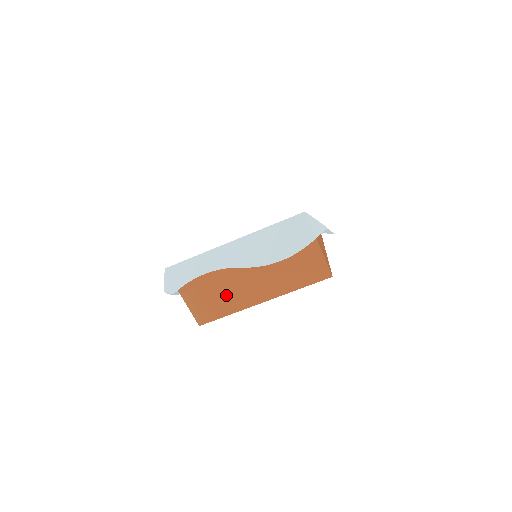
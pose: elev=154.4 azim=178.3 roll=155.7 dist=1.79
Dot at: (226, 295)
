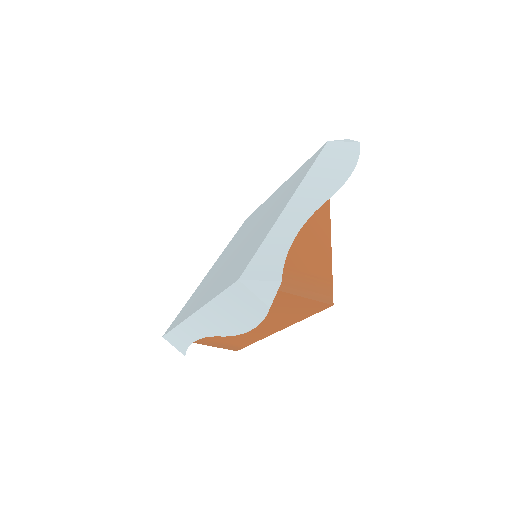
Dot at: (235, 336)
